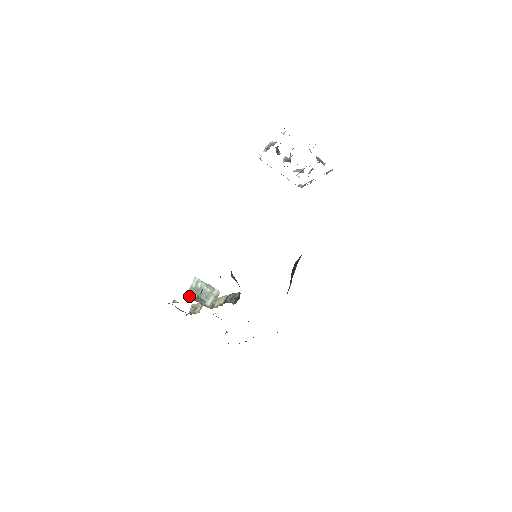
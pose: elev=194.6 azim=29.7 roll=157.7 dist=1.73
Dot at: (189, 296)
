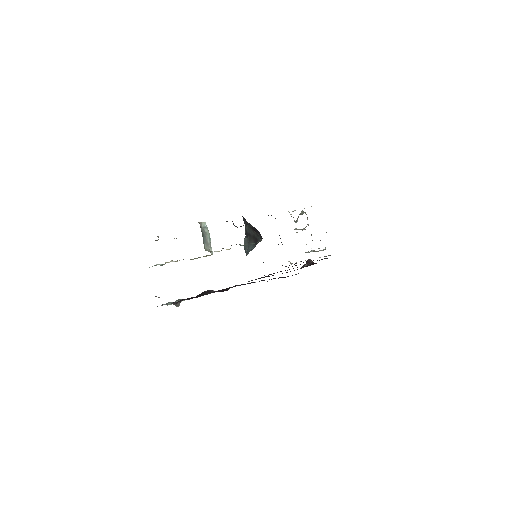
Dot at: (199, 223)
